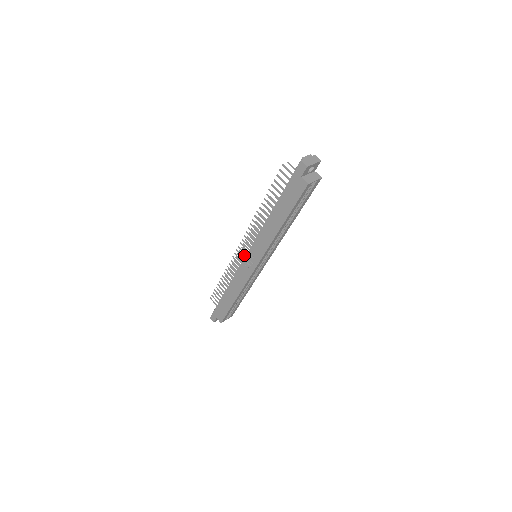
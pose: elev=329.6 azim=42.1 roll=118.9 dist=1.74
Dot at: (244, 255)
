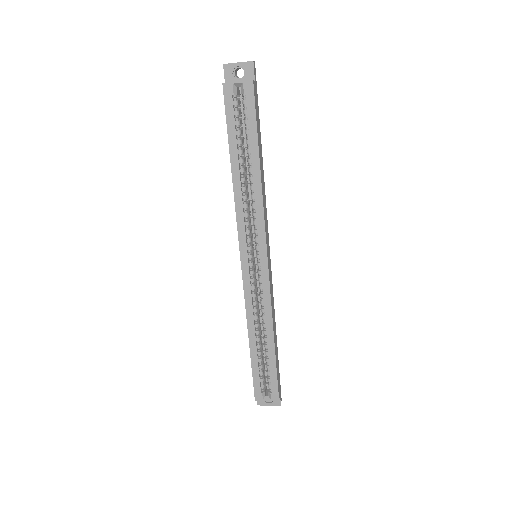
Dot at: occluded
